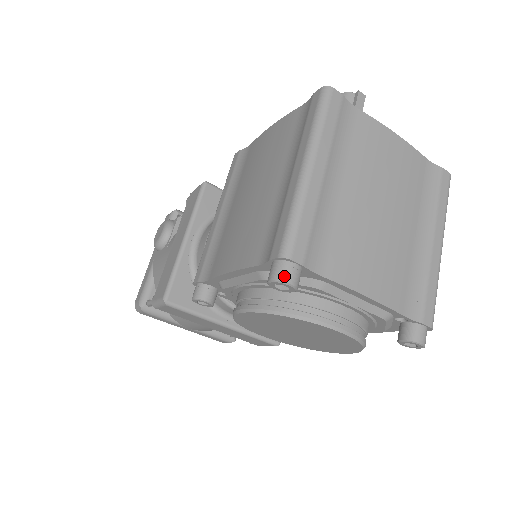
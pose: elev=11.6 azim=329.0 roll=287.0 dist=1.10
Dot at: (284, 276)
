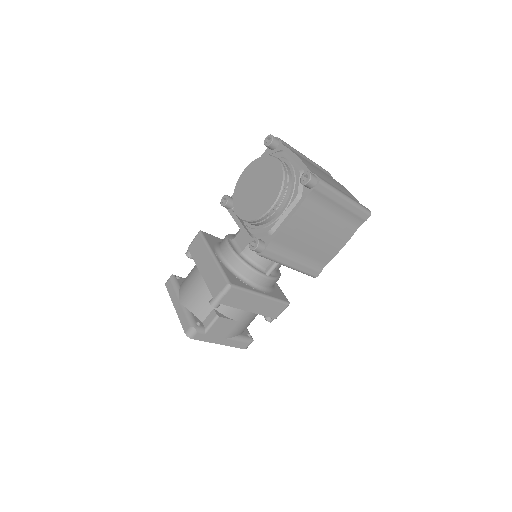
Dot at: occluded
